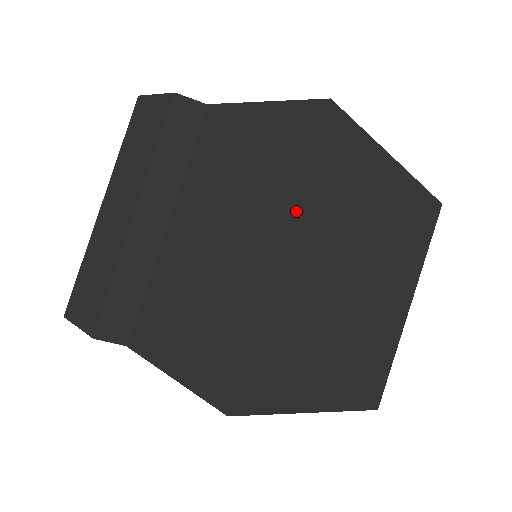
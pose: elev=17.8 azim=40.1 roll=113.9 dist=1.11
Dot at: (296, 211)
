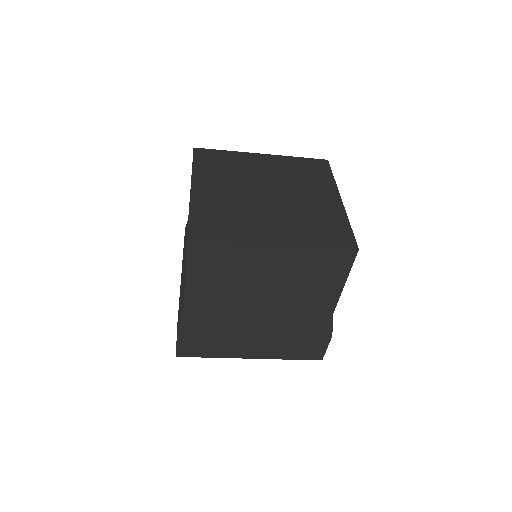
Dot at: (193, 175)
